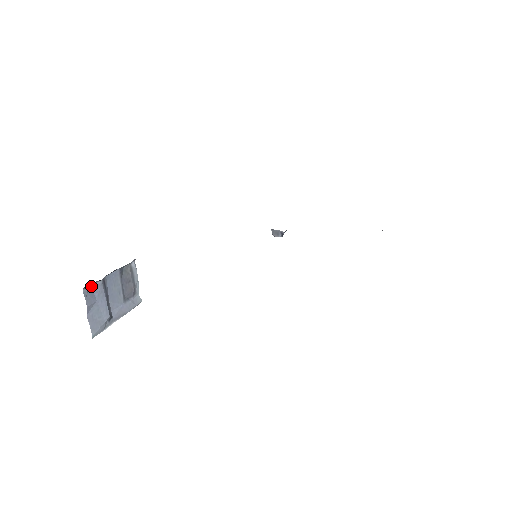
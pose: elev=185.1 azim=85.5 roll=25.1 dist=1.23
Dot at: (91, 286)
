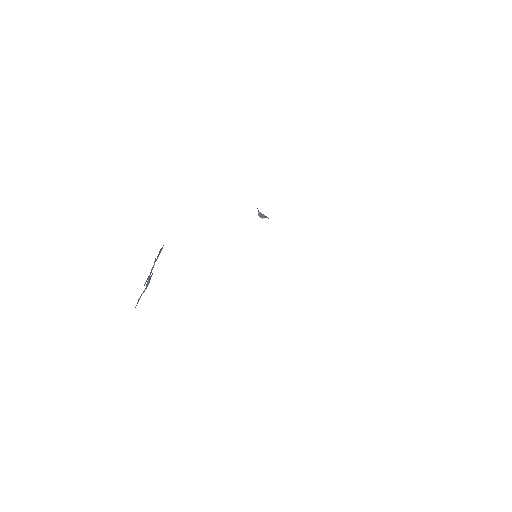
Dot at: (148, 279)
